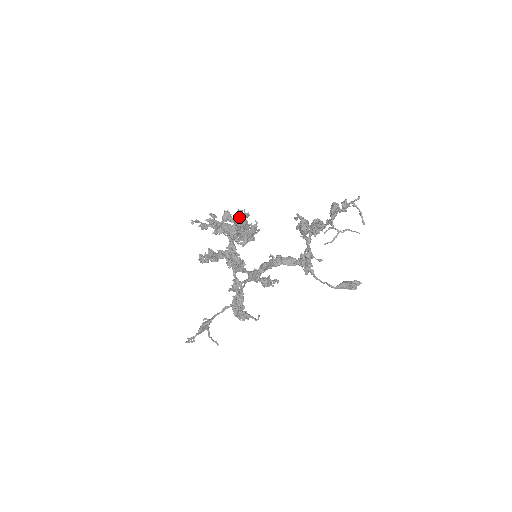
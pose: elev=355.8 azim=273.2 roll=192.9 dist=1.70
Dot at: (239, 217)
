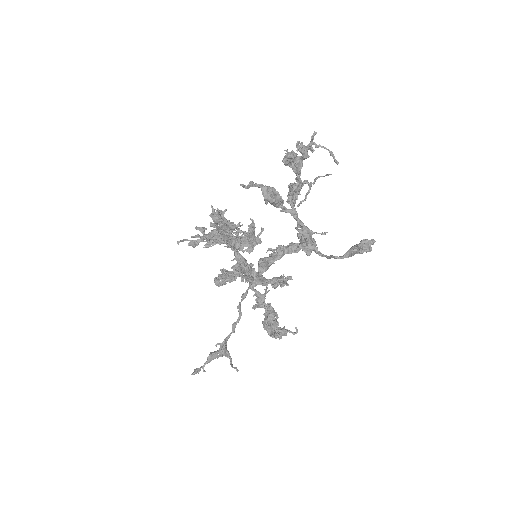
Dot at: occluded
